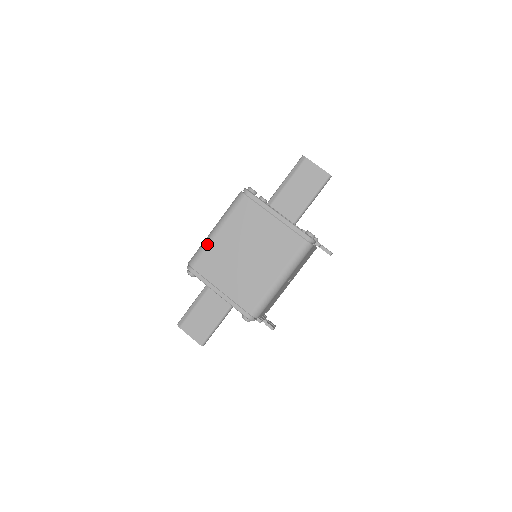
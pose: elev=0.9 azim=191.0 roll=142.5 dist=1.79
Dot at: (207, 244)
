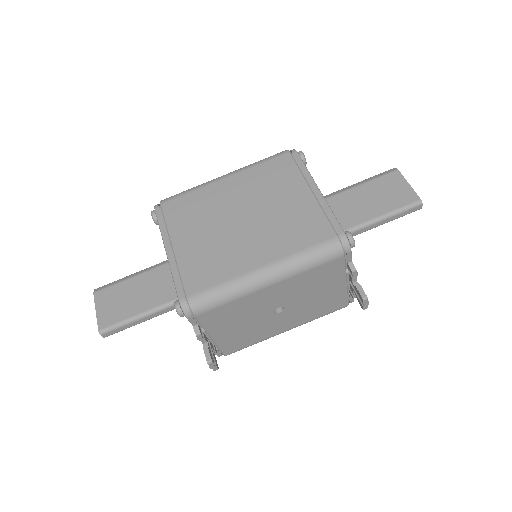
Dot at: (200, 186)
